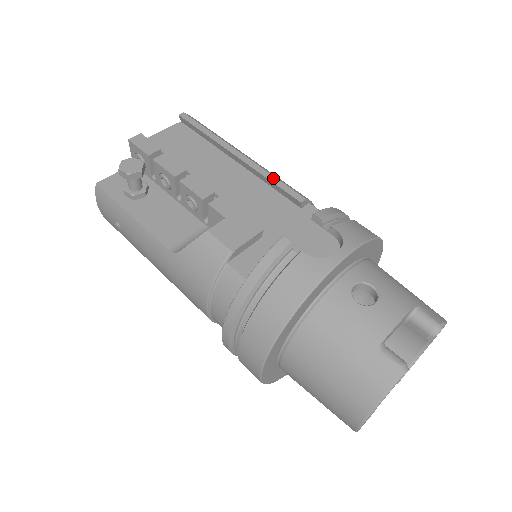
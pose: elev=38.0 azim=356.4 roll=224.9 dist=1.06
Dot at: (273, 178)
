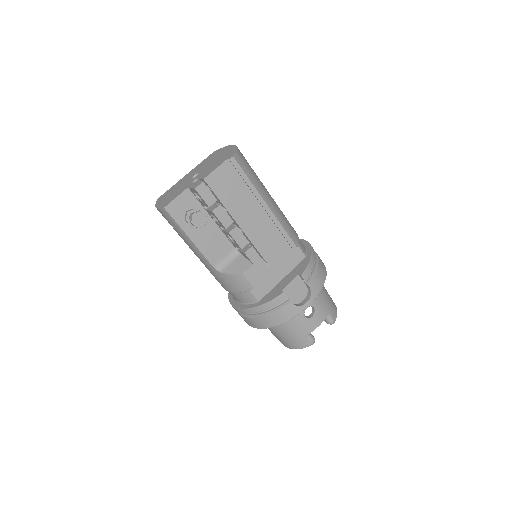
Dot at: (283, 230)
